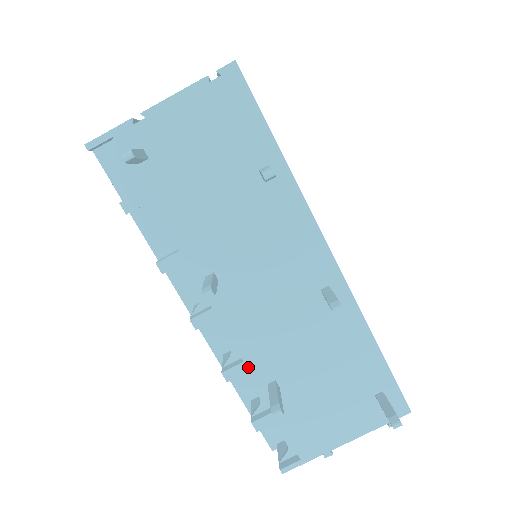
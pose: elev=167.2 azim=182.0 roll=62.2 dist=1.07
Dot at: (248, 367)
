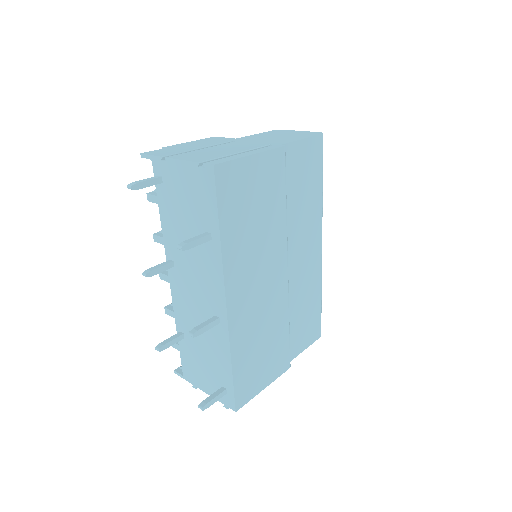
Dot at: (175, 316)
